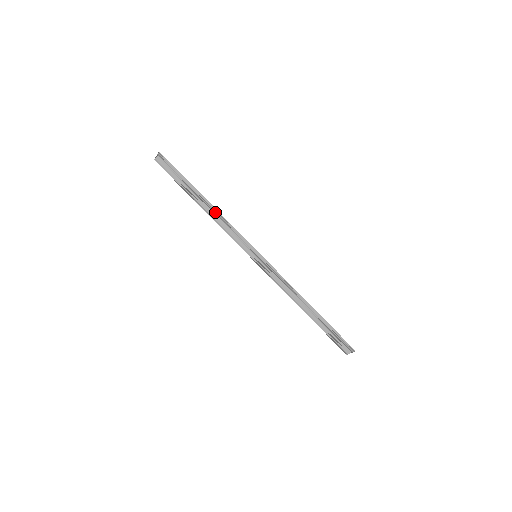
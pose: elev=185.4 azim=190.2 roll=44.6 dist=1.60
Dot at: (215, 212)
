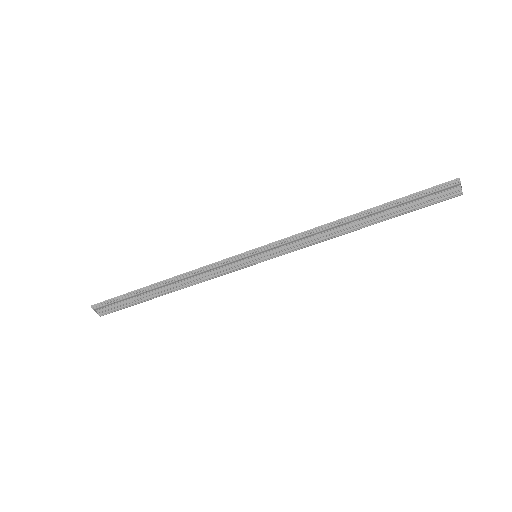
Dot at: (180, 279)
